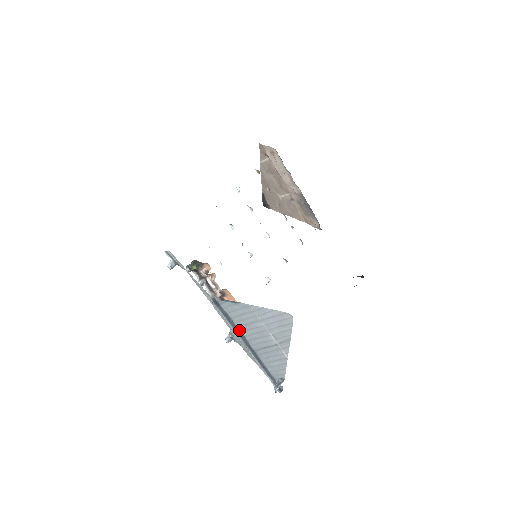
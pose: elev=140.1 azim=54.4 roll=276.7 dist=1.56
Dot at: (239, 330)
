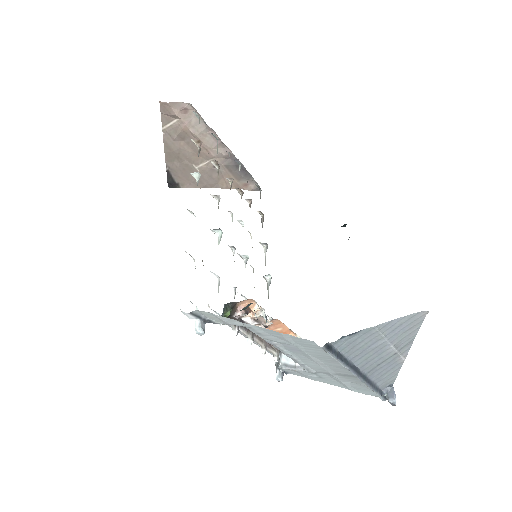
Dot at: (351, 363)
